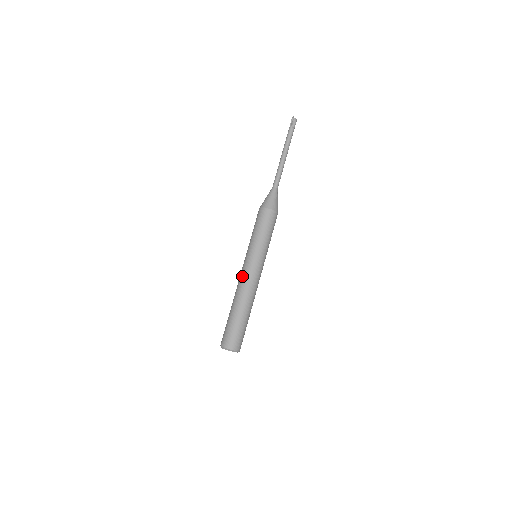
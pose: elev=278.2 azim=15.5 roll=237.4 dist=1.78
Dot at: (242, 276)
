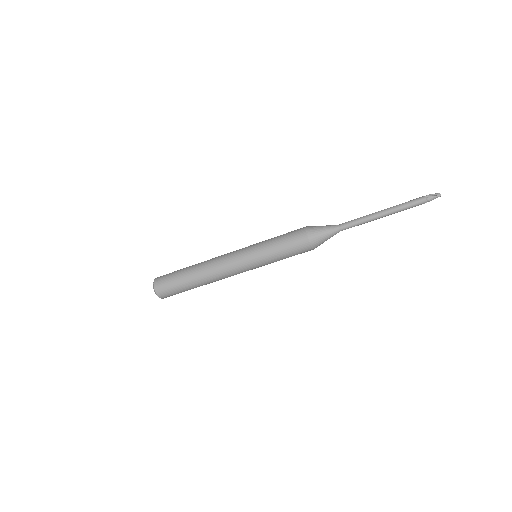
Dot at: (228, 269)
